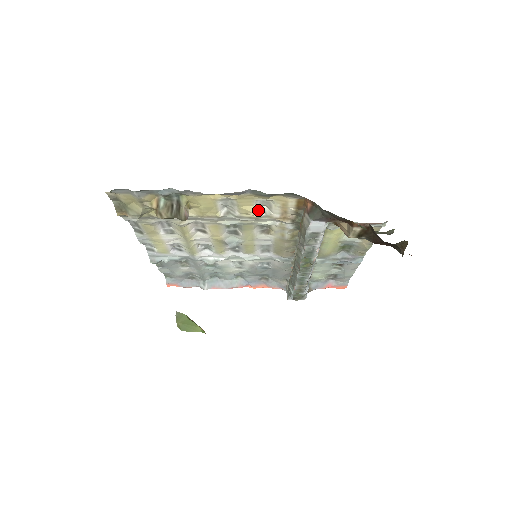
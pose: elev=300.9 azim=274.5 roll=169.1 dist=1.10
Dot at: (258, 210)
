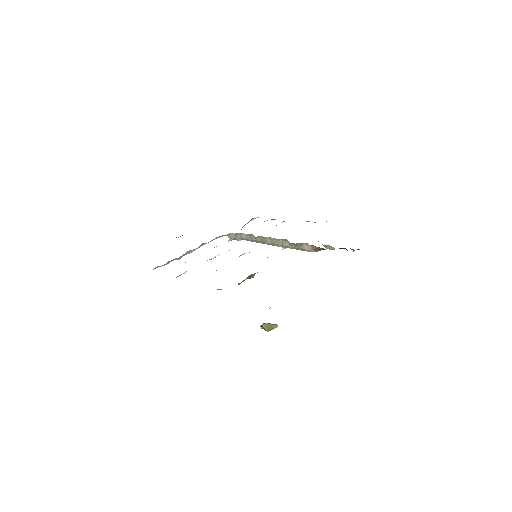
Dot at: occluded
